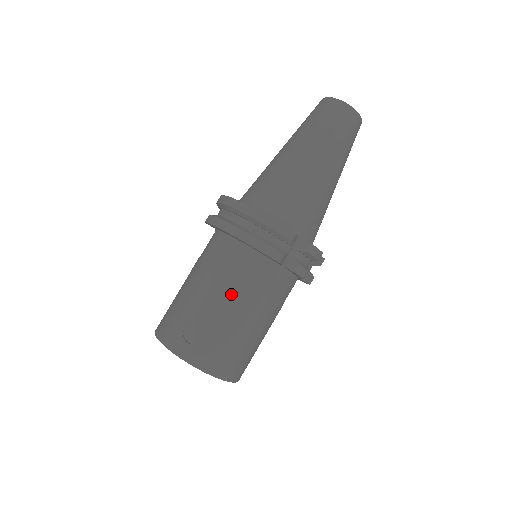
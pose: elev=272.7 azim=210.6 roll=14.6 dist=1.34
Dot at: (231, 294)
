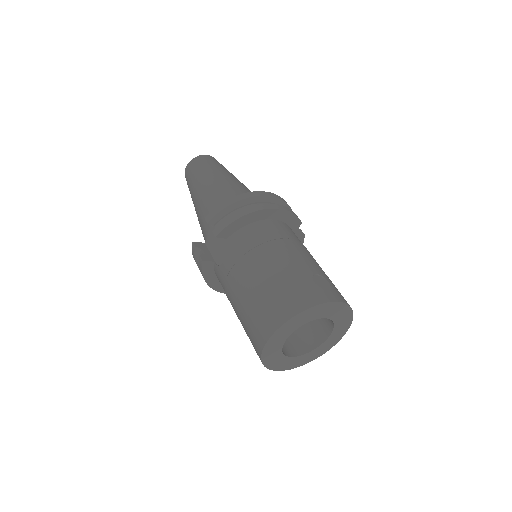
Dot at: (305, 250)
